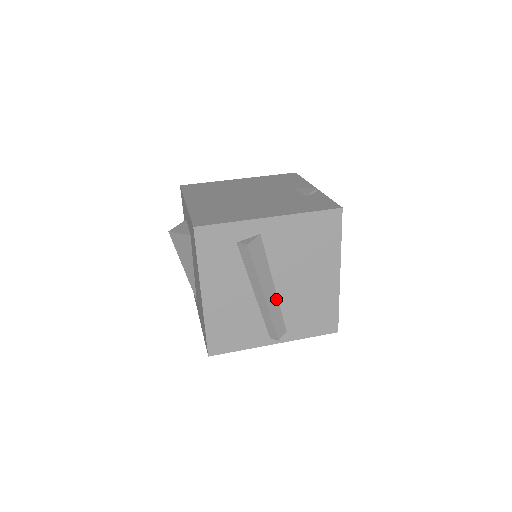
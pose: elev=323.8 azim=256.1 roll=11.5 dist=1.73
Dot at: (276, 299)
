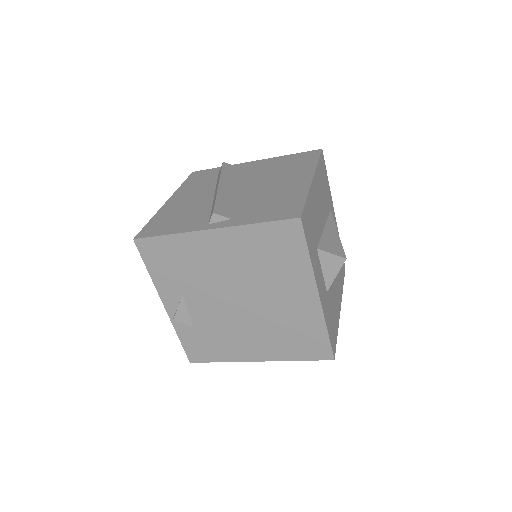
Dot at: (233, 197)
